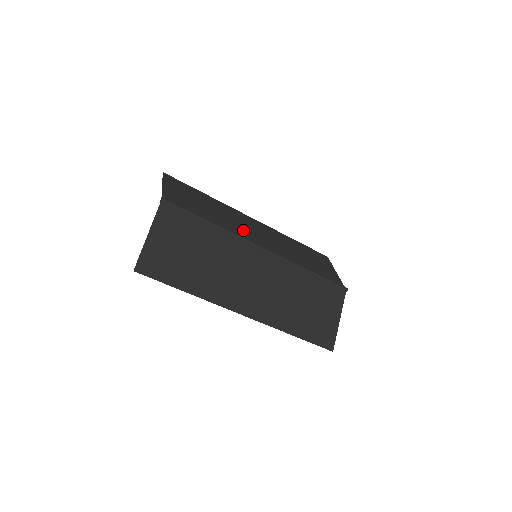
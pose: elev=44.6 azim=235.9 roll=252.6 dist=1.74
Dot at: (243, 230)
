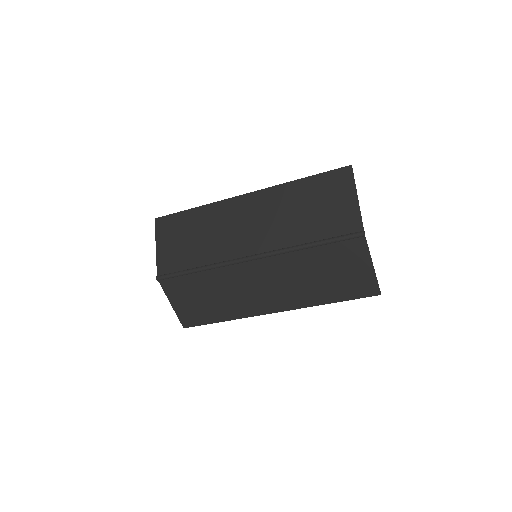
Dot at: (231, 240)
